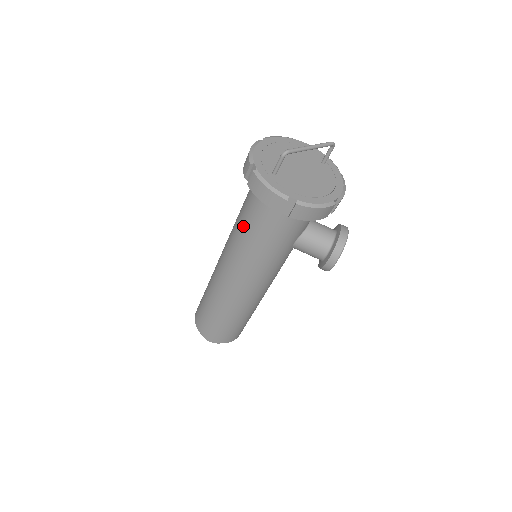
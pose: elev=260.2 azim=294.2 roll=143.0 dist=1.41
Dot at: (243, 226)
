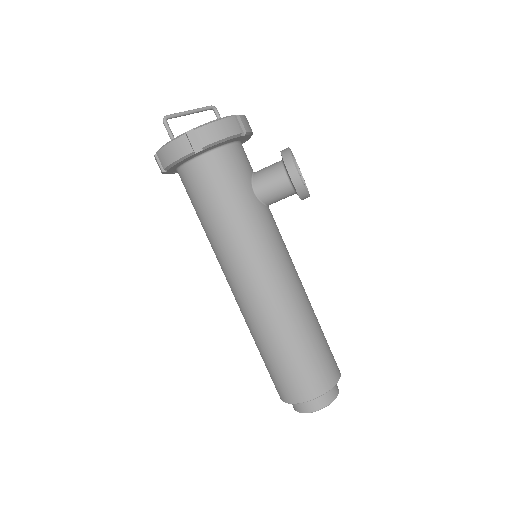
Dot at: (202, 218)
